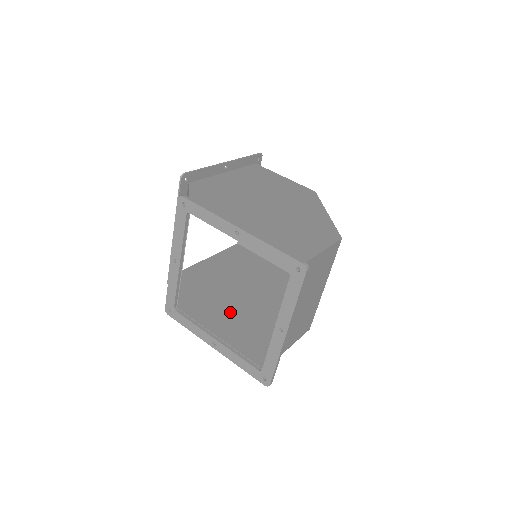
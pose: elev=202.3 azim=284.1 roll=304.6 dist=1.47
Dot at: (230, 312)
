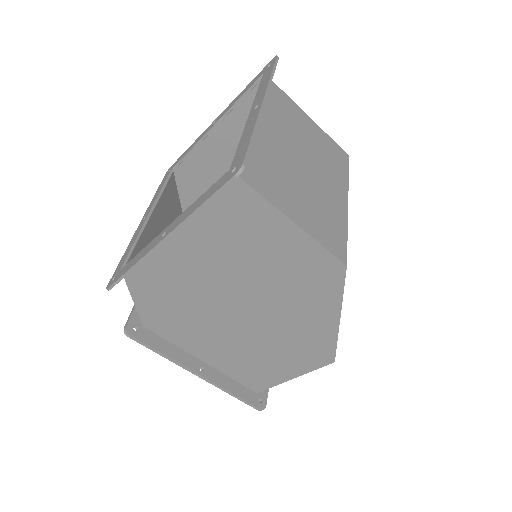
Dot at: occluded
